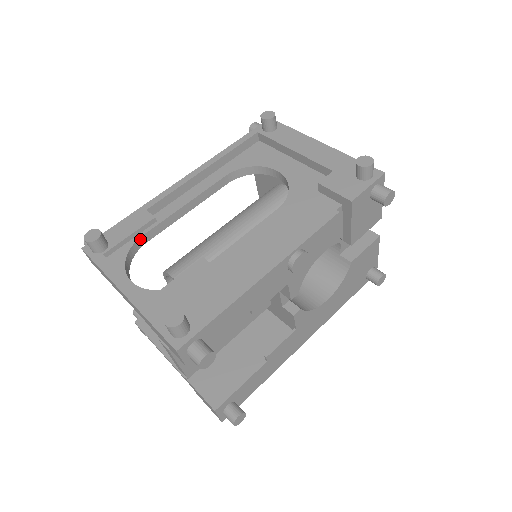
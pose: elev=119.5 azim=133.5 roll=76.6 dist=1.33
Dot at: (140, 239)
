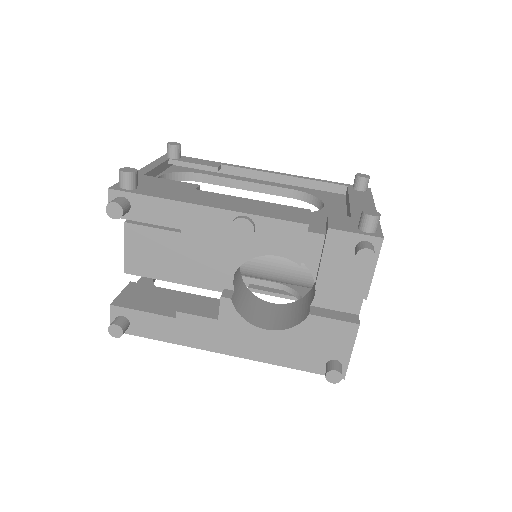
Dot at: (199, 174)
